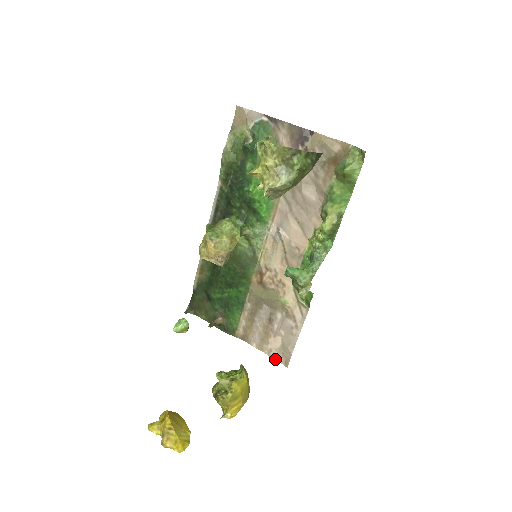
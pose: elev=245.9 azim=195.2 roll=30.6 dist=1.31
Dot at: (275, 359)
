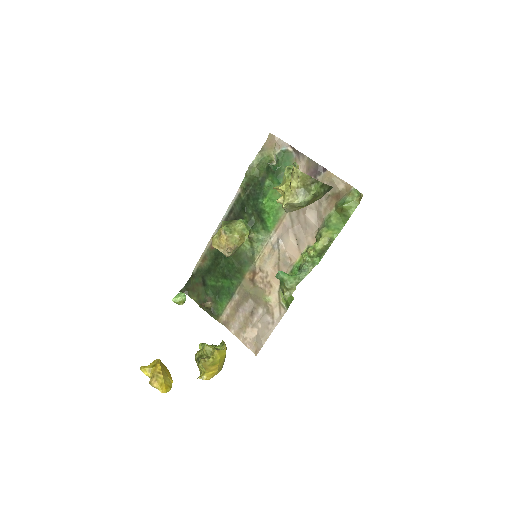
Dot at: (248, 347)
